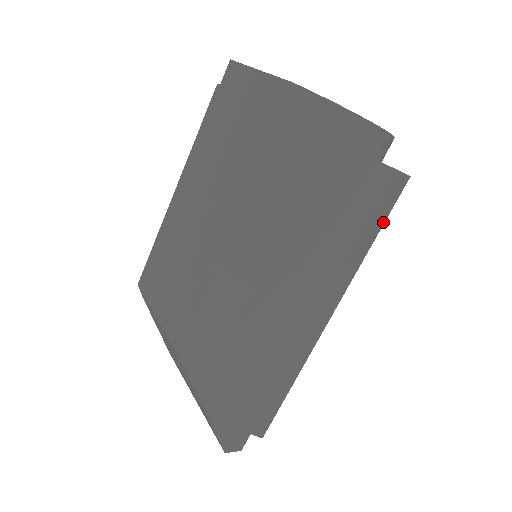
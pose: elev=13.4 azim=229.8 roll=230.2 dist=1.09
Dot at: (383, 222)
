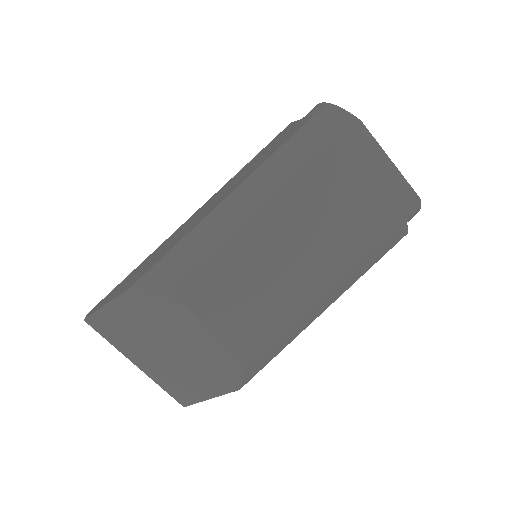
Dot at: occluded
